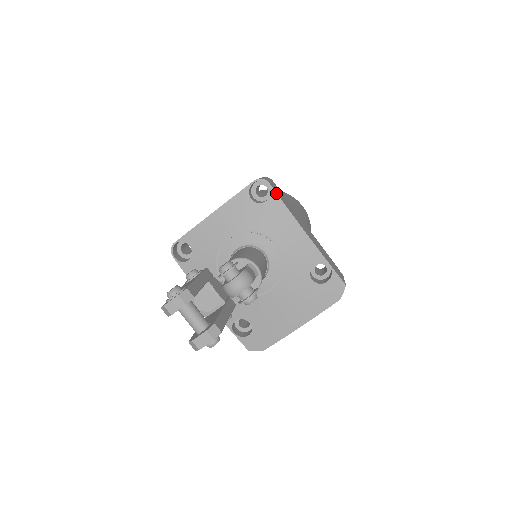
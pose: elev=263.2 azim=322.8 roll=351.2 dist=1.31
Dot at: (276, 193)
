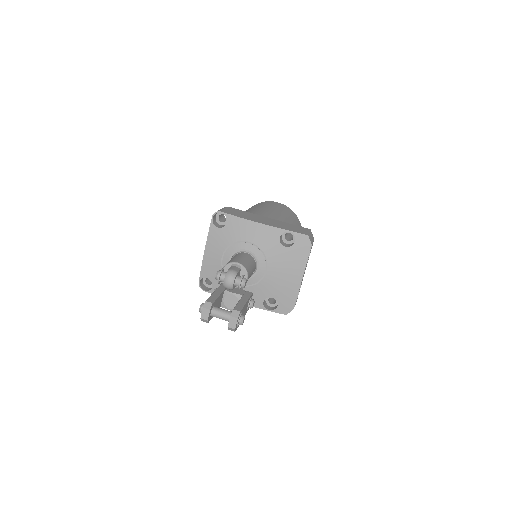
Dot at: (228, 214)
